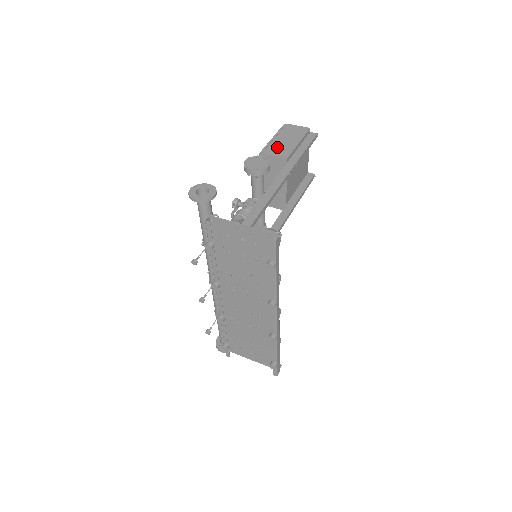
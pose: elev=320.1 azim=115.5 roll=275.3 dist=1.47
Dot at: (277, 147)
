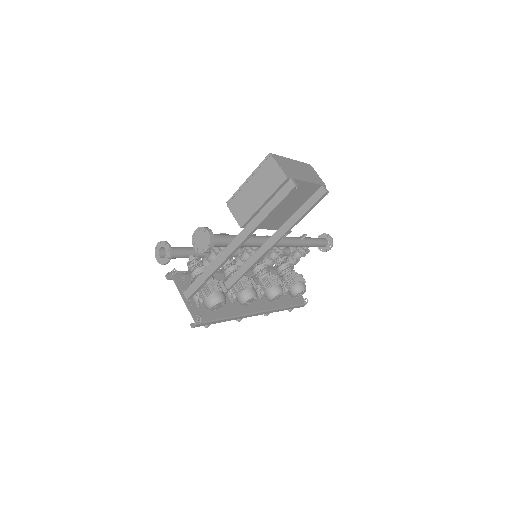
Dot at: (242, 202)
